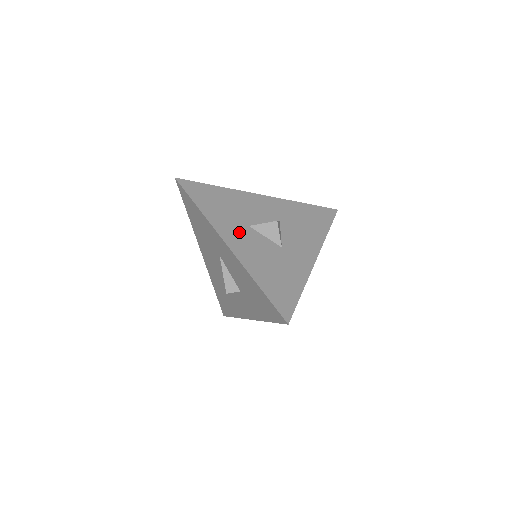
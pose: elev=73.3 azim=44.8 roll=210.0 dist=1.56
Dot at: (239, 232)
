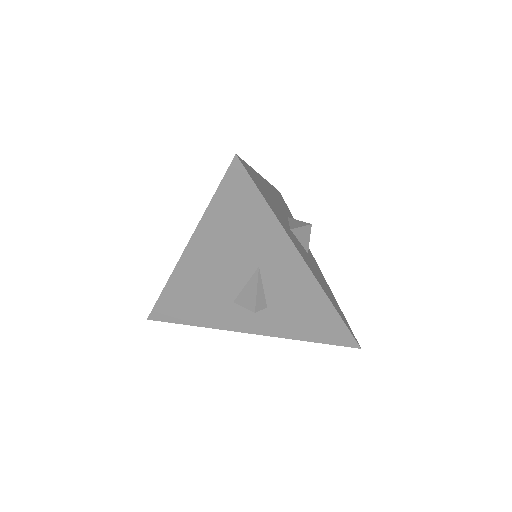
Dot at: (296, 241)
